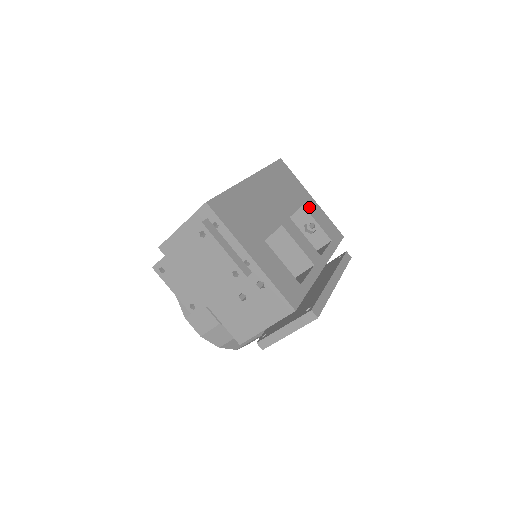
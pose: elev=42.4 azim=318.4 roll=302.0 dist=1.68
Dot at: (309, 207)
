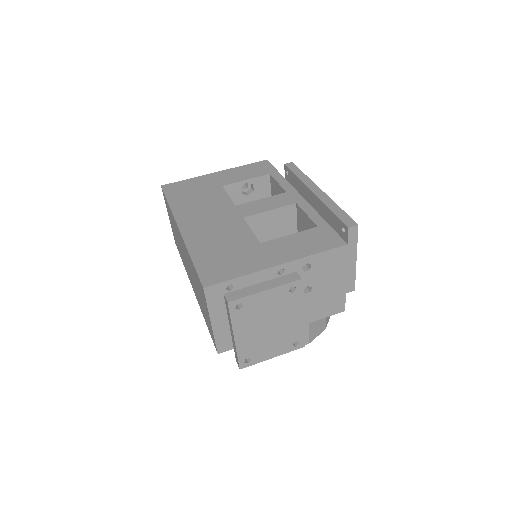
Dot at: (226, 181)
